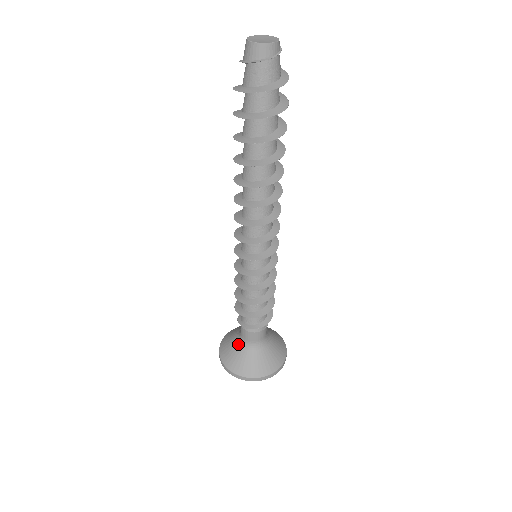
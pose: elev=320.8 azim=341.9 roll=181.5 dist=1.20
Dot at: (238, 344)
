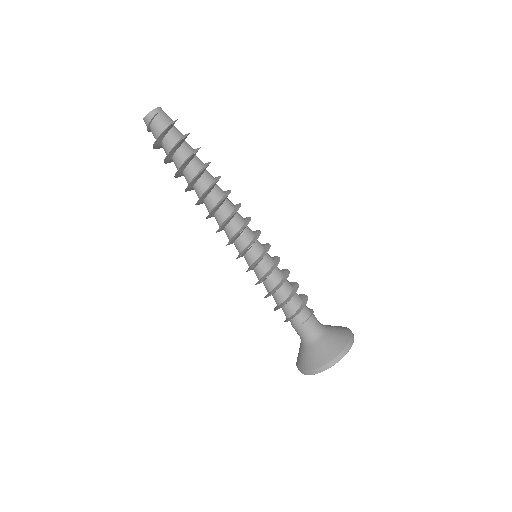
Dot at: occluded
